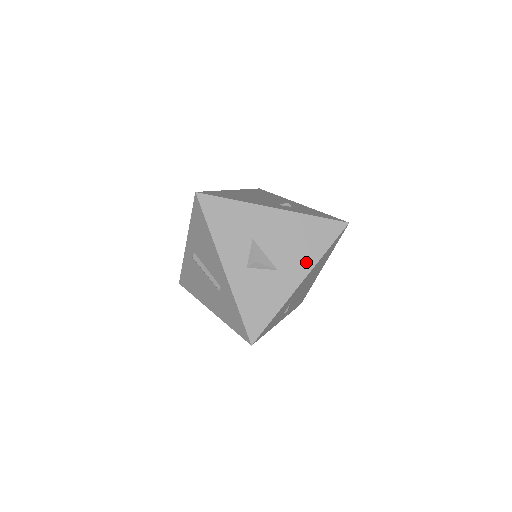
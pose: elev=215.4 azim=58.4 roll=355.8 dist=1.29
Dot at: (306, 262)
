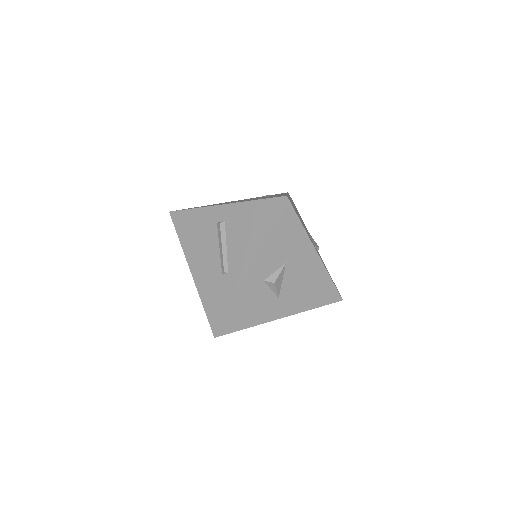
Dot at: (298, 306)
